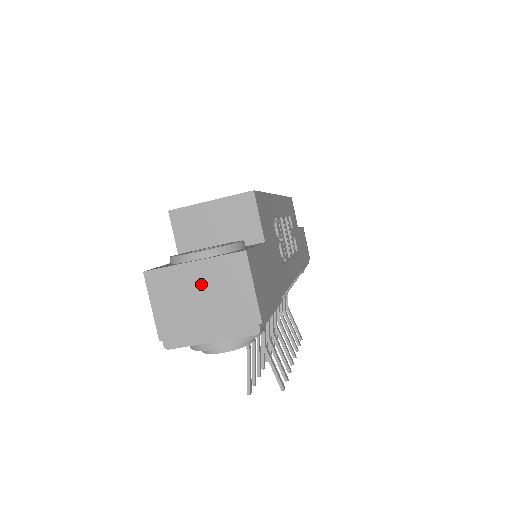
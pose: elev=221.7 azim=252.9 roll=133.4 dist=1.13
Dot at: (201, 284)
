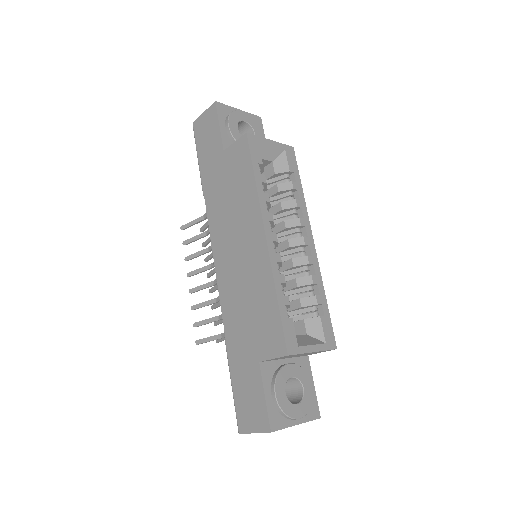
Dot at: occluded
